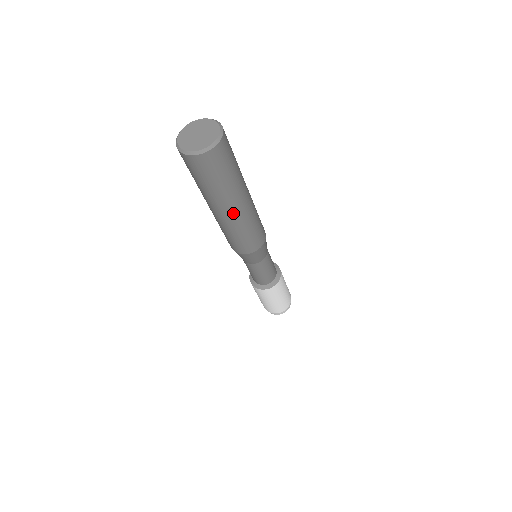
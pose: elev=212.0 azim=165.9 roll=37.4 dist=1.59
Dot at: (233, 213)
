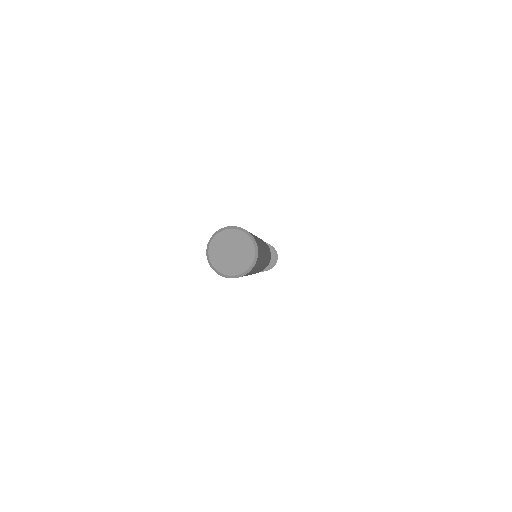
Dot at: occluded
